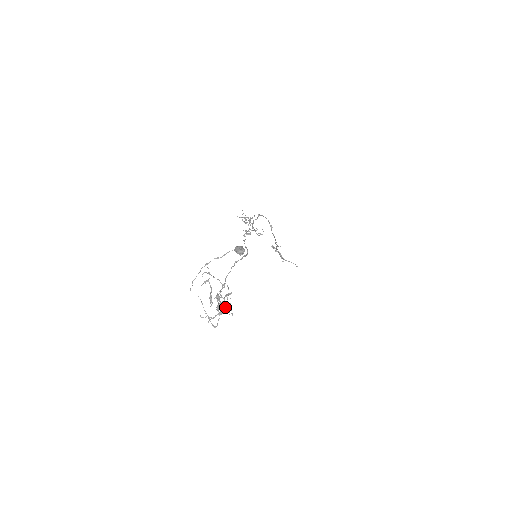
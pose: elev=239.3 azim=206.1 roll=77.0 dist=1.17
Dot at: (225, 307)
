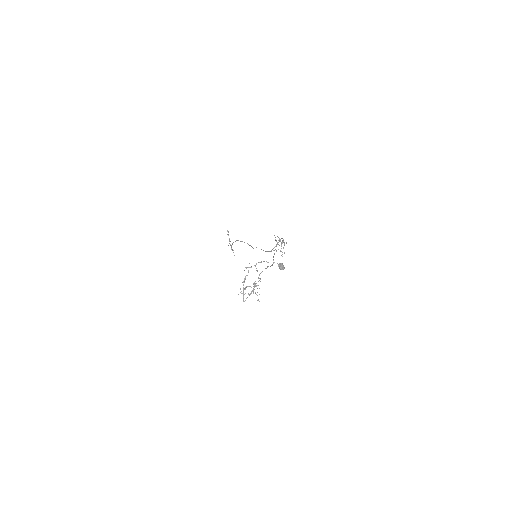
Dot at: occluded
